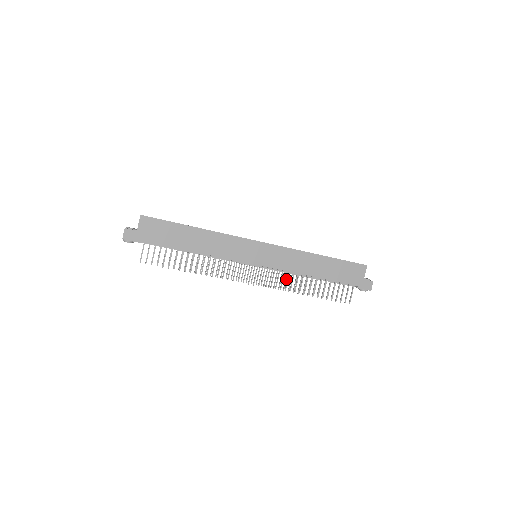
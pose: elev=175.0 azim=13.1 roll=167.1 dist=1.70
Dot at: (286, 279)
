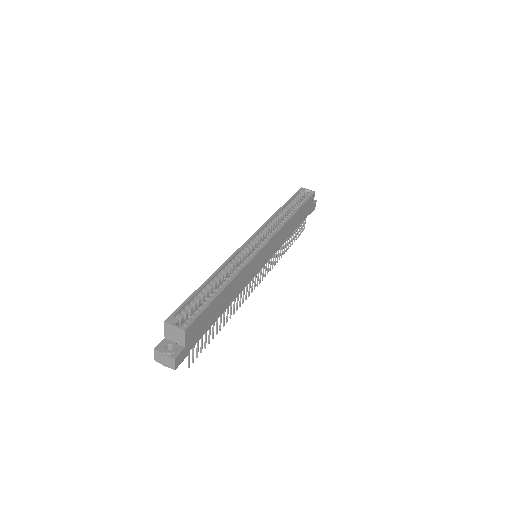
Dot at: occluded
